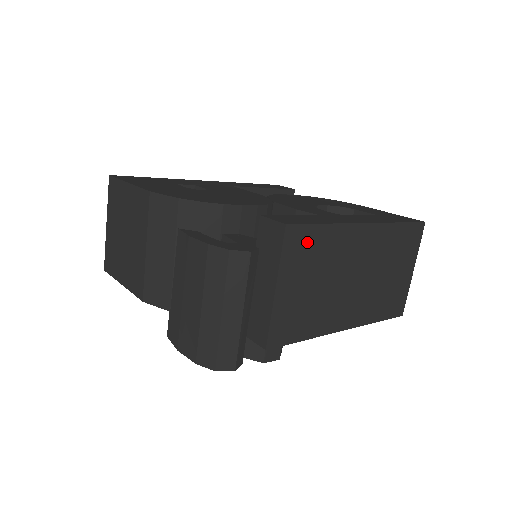
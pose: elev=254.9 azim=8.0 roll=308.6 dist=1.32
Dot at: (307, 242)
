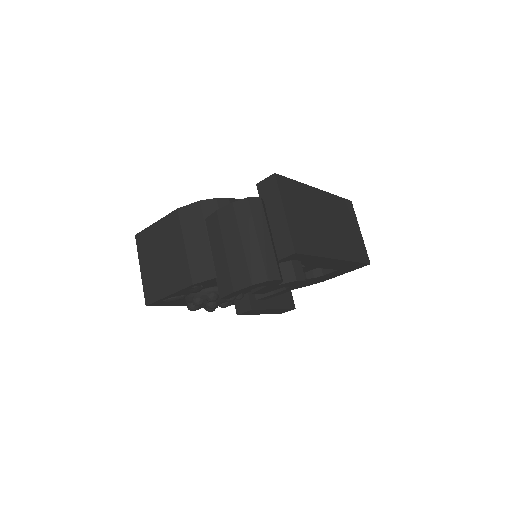
Dot at: (290, 188)
